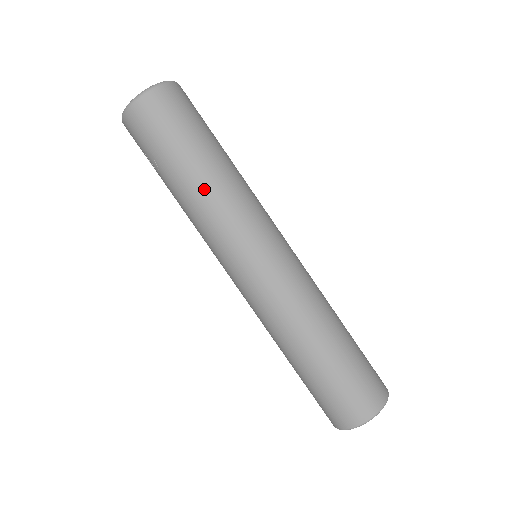
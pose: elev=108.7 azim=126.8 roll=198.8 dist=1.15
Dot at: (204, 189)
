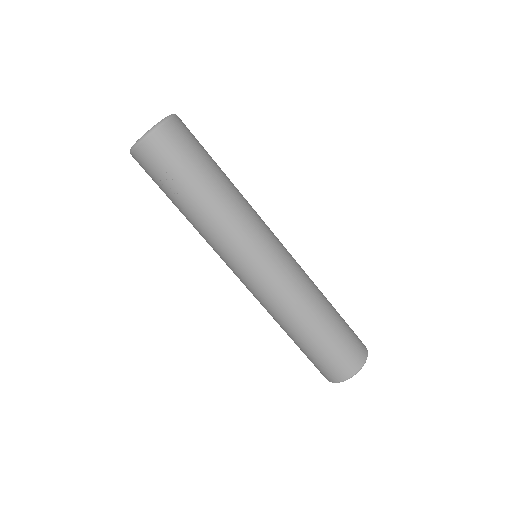
Dot at: (229, 194)
